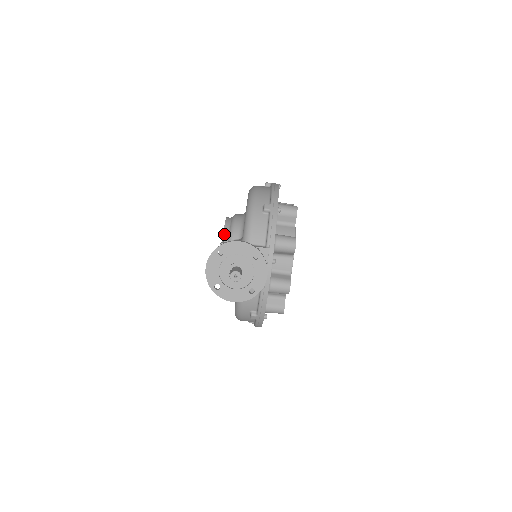
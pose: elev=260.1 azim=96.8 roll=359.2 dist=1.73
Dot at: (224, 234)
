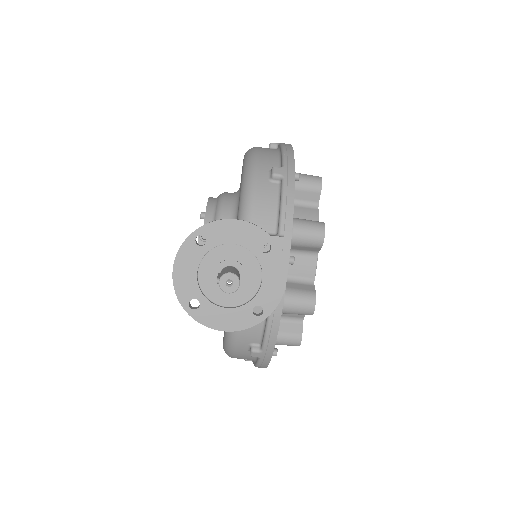
Dot at: (206, 220)
